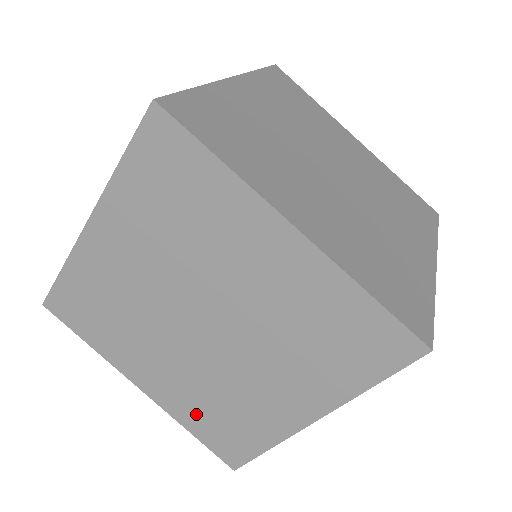
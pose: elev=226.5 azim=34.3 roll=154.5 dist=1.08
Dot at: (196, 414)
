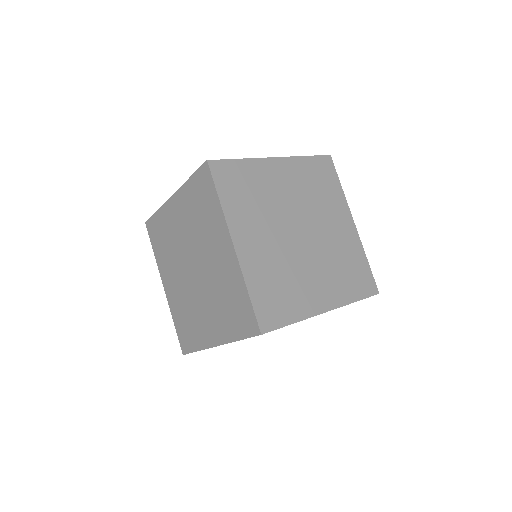
Dot at: occluded
